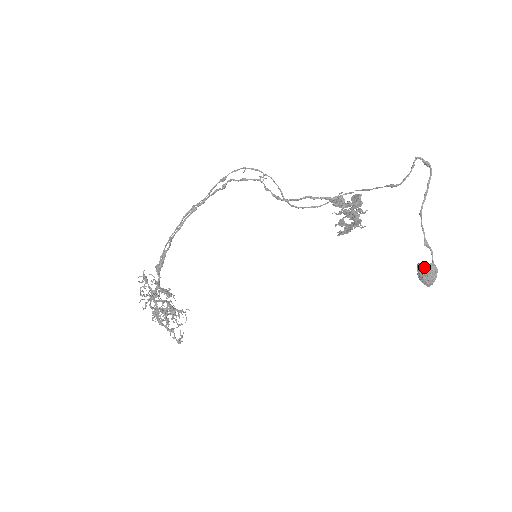
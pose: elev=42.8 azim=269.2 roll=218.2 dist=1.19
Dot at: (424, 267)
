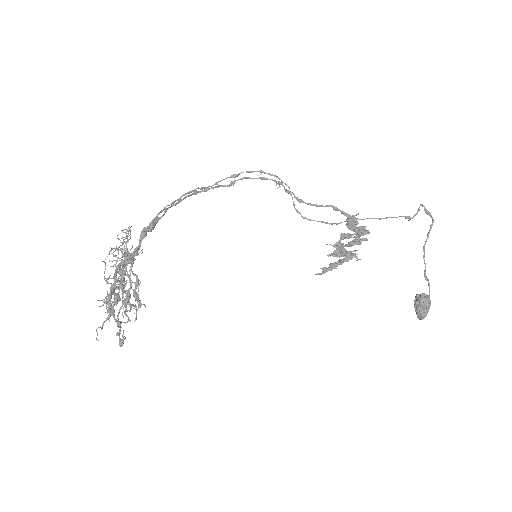
Dot at: (424, 296)
